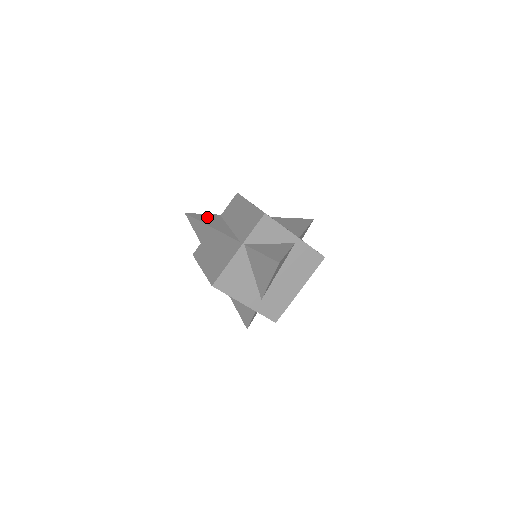
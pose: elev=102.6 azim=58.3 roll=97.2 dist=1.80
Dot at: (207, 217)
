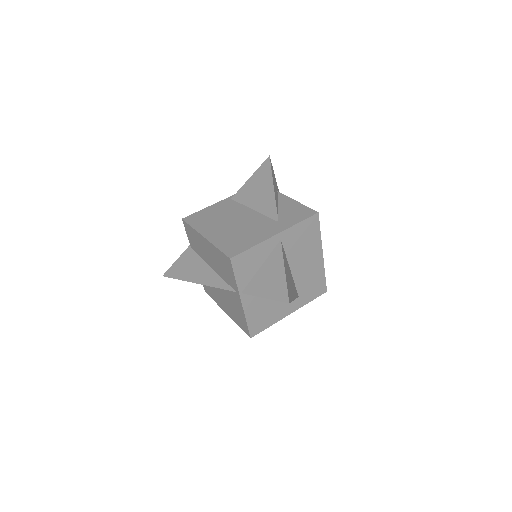
Dot at: (183, 265)
